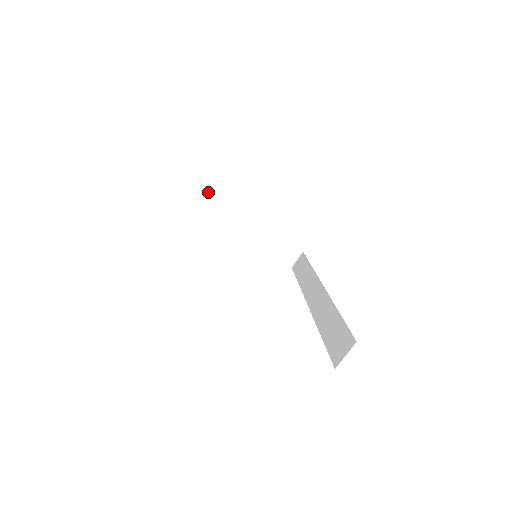
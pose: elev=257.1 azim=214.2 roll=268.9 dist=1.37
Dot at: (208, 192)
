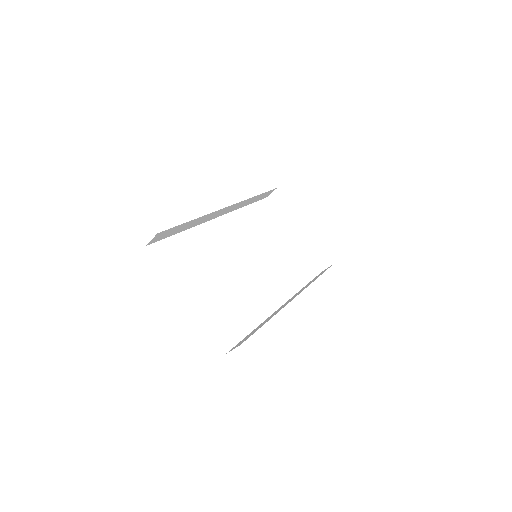
Dot at: (276, 189)
